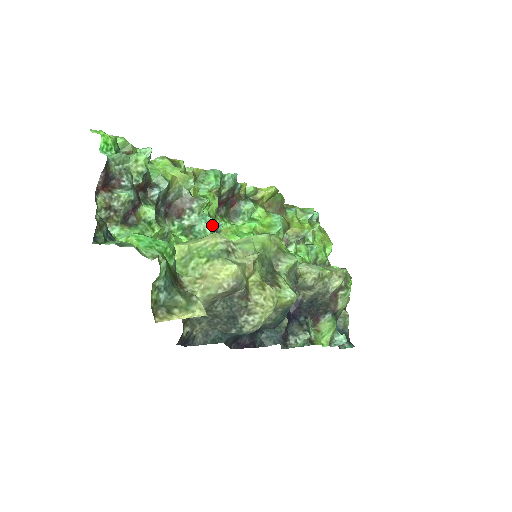
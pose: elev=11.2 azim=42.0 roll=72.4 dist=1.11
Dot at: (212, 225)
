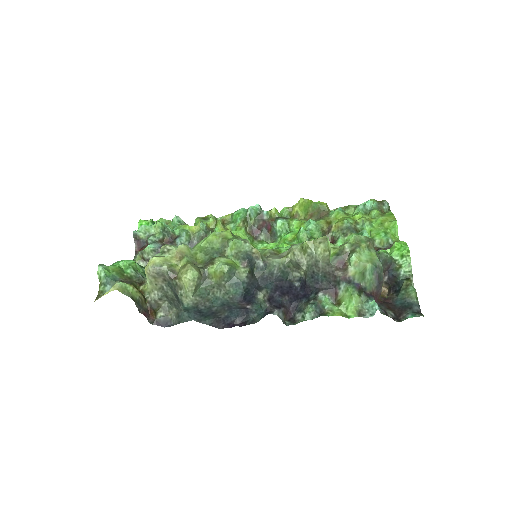
Dot at: occluded
